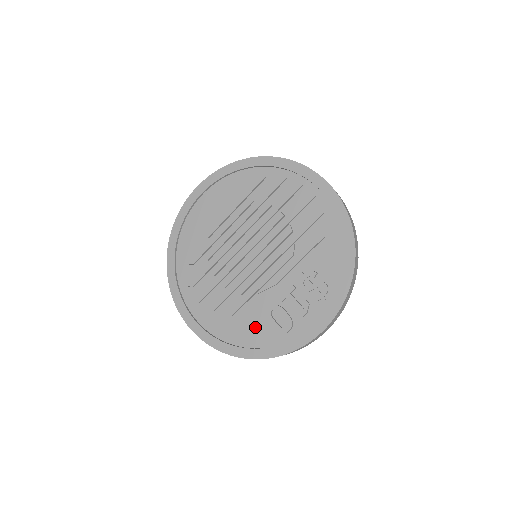
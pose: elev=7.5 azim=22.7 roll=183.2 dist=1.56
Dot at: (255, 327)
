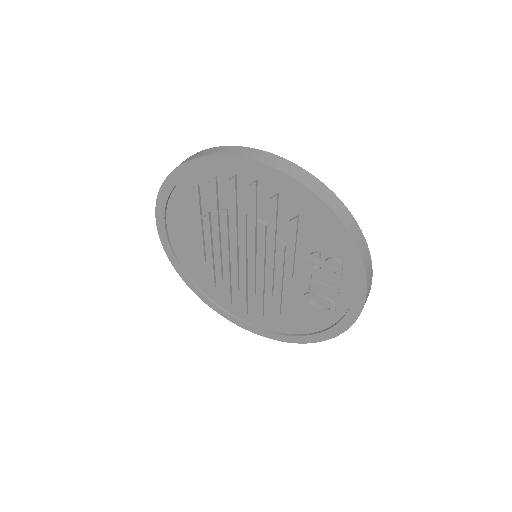
Dot at: (305, 316)
